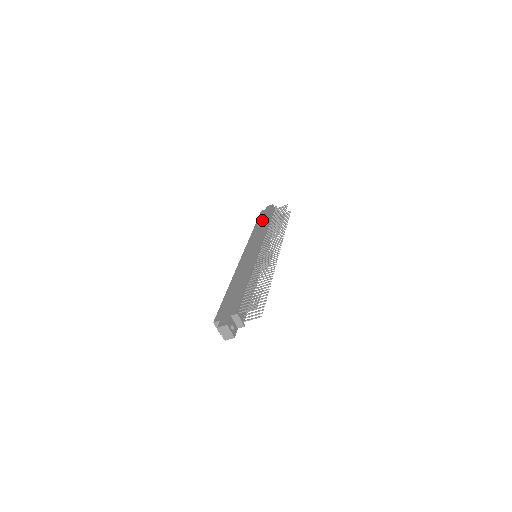
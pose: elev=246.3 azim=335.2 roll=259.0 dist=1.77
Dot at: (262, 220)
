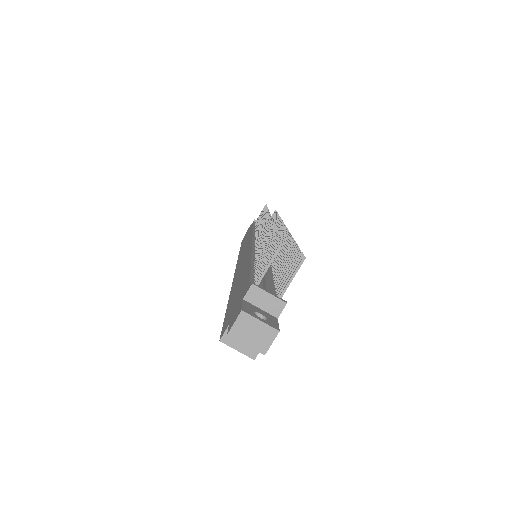
Dot at: (245, 238)
